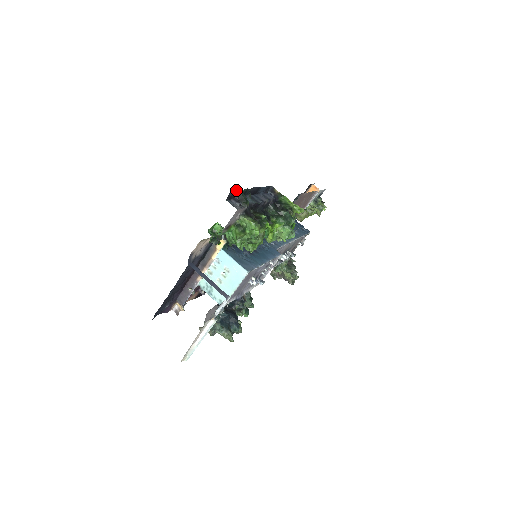
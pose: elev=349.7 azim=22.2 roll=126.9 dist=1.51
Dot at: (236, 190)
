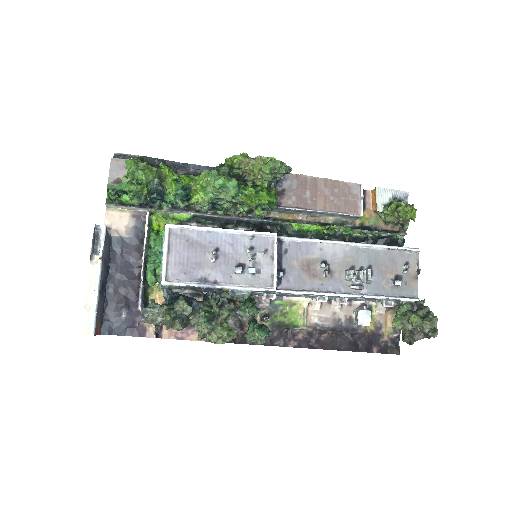
Dot at: (126, 156)
